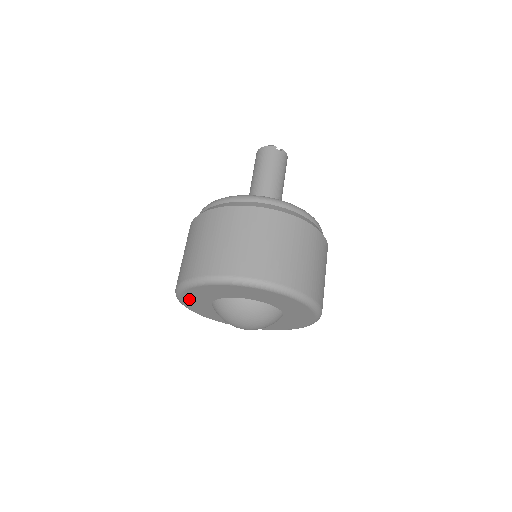
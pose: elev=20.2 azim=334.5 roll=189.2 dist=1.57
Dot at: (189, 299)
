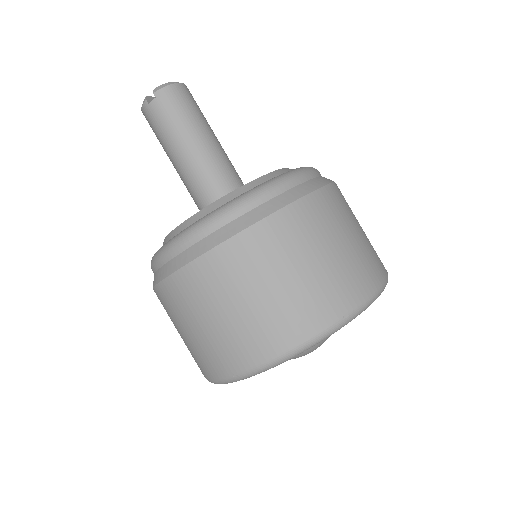
Dot at: occluded
